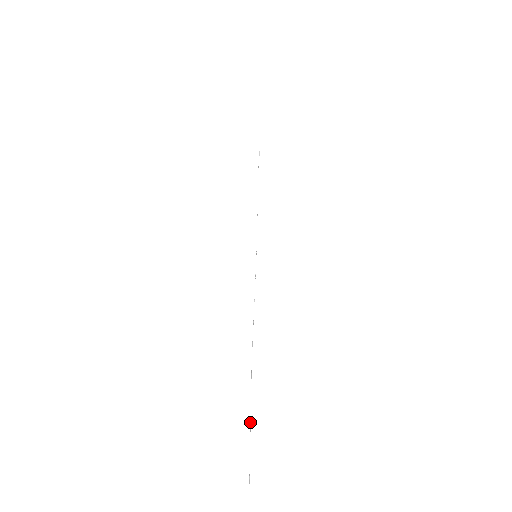
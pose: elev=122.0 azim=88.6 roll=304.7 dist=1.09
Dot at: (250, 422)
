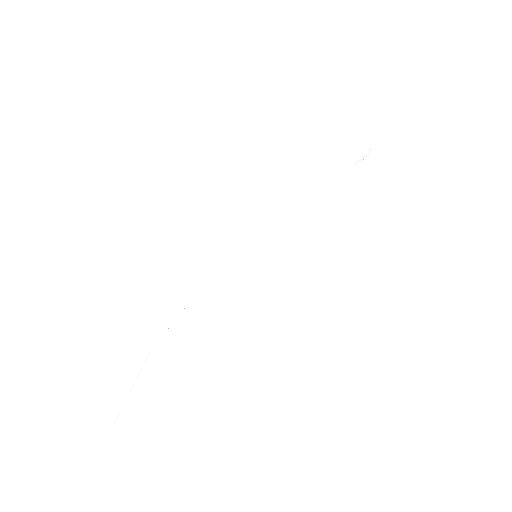
Dot at: (138, 376)
